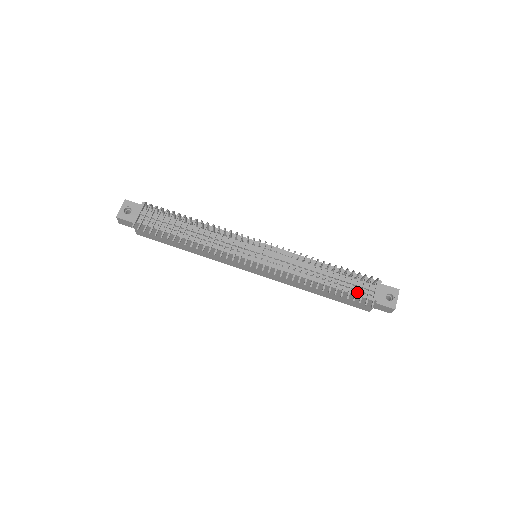
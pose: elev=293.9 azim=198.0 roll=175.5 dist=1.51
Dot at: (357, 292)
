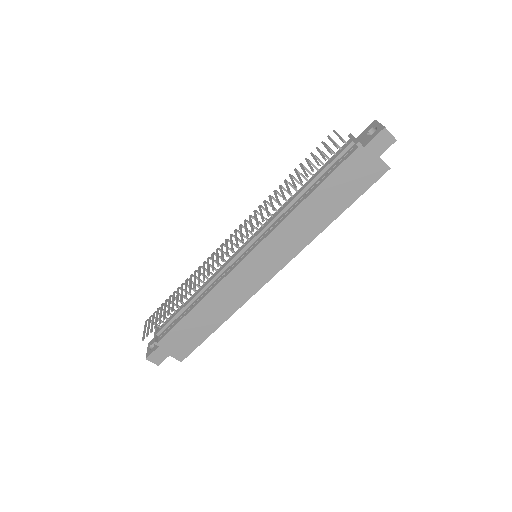
Dot at: (339, 162)
